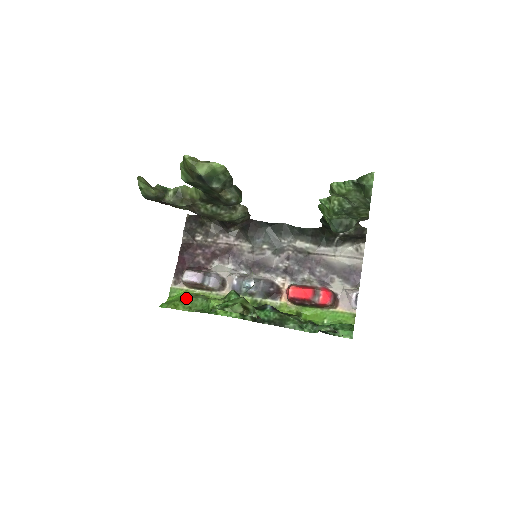
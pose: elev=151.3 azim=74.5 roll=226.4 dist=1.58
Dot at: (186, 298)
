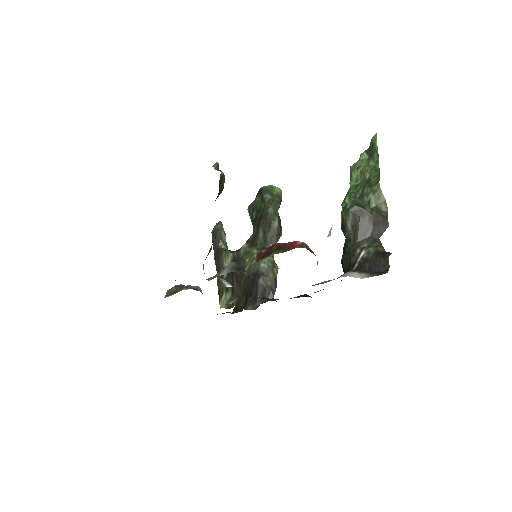
Dot at: occluded
